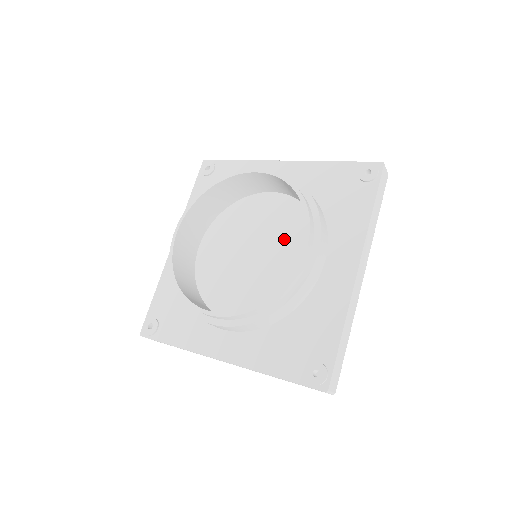
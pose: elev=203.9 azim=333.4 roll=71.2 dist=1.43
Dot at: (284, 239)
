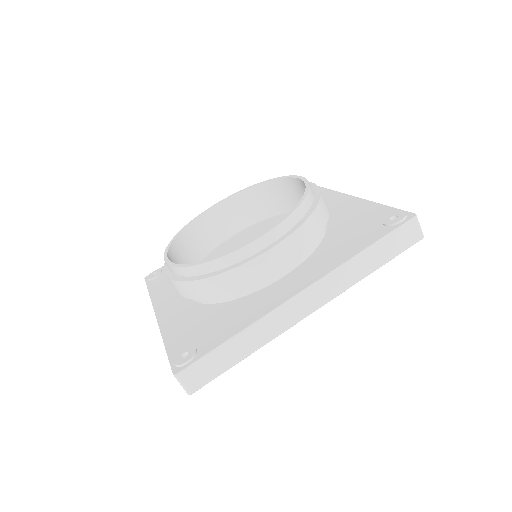
Dot at: occluded
